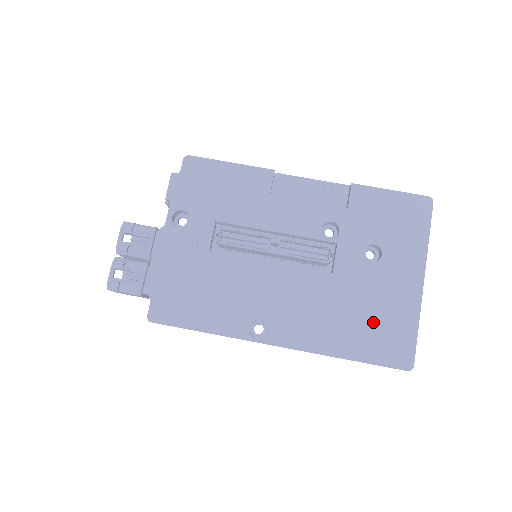
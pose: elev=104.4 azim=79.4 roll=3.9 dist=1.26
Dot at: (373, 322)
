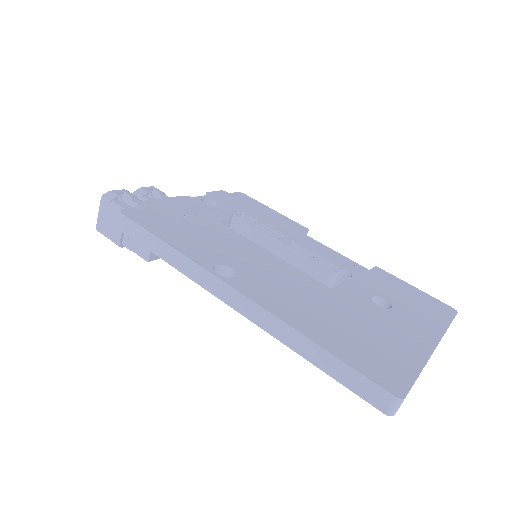
Dot at: (362, 337)
